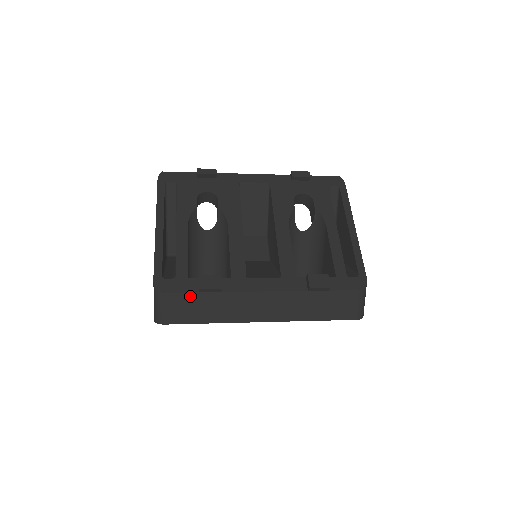
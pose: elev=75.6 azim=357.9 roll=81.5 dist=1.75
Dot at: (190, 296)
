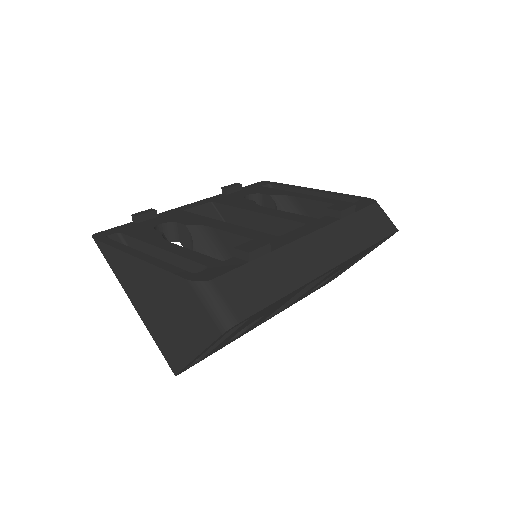
Dot at: (243, 271)
